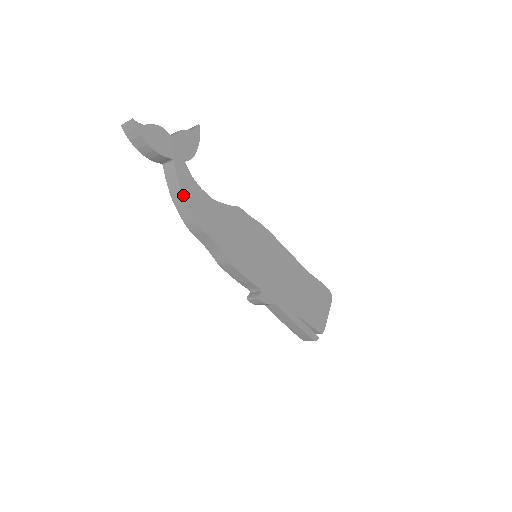
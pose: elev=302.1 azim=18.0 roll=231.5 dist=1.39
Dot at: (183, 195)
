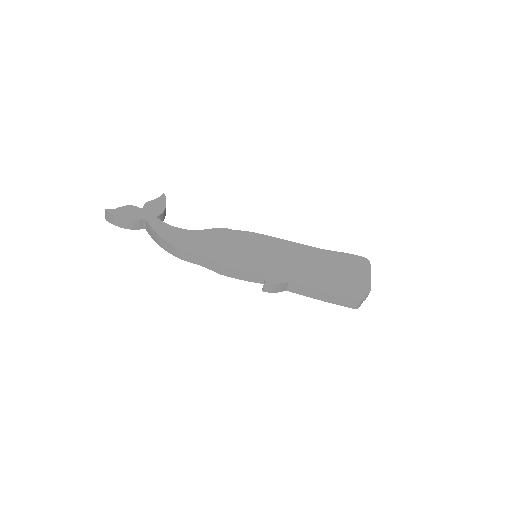
Dot at: (160, 236)
